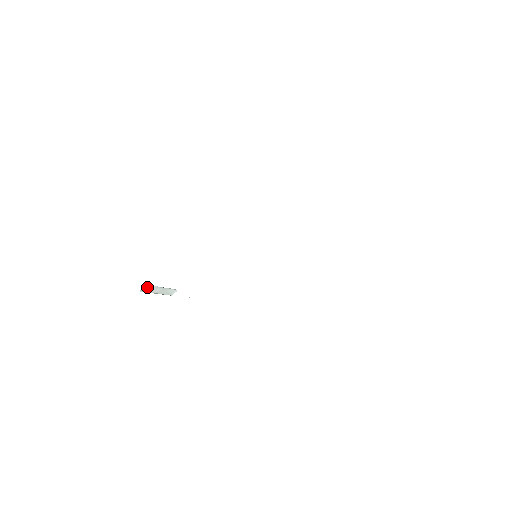
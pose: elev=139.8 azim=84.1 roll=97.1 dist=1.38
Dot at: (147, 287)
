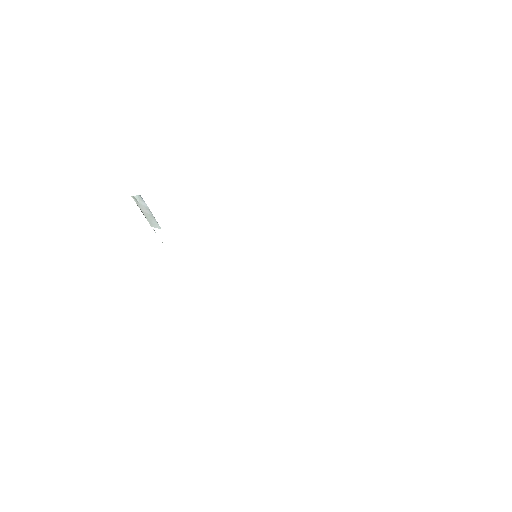
Dot at: (141, 200)
